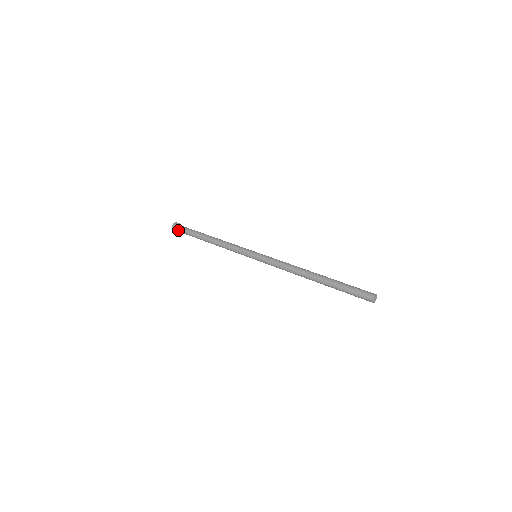
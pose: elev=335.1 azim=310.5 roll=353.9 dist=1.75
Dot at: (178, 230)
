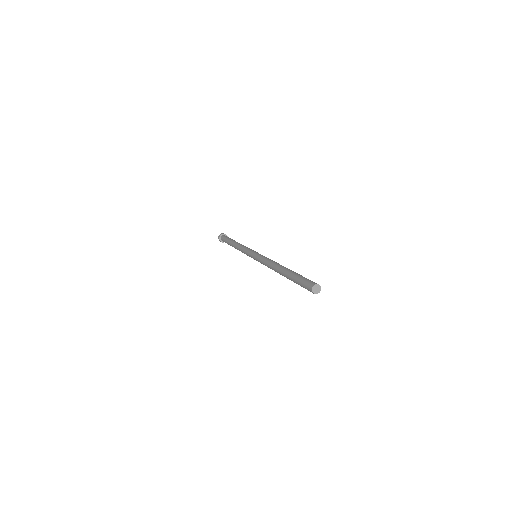
Dot at: (223, 236)
